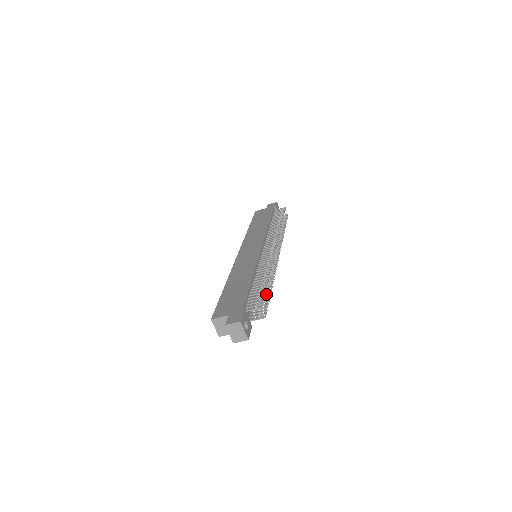
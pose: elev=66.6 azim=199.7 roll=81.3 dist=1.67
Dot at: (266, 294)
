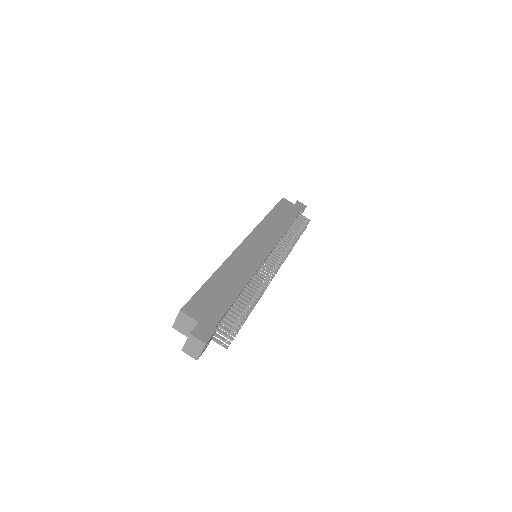
Dot at: occluded
